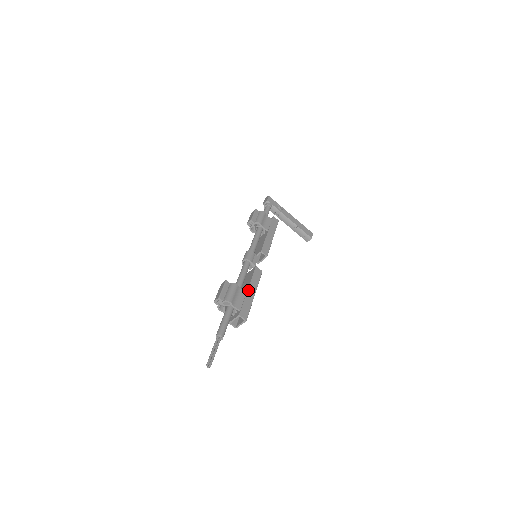
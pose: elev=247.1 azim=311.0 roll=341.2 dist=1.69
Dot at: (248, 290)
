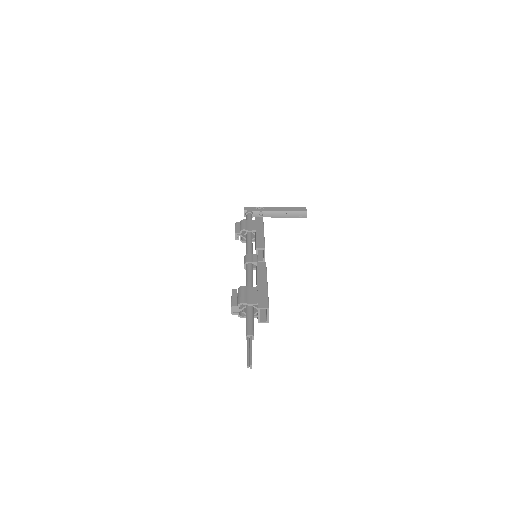
Dot at: (258, 284)
